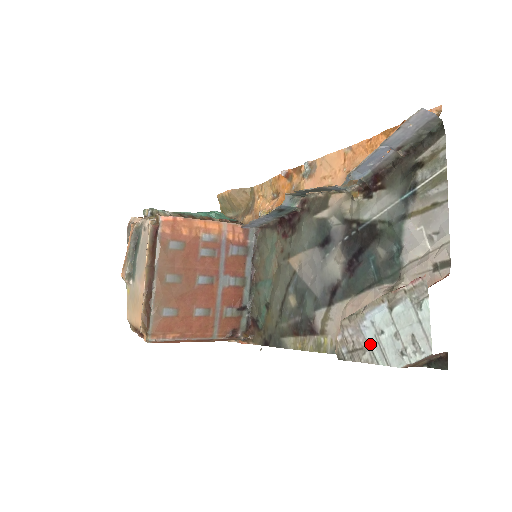
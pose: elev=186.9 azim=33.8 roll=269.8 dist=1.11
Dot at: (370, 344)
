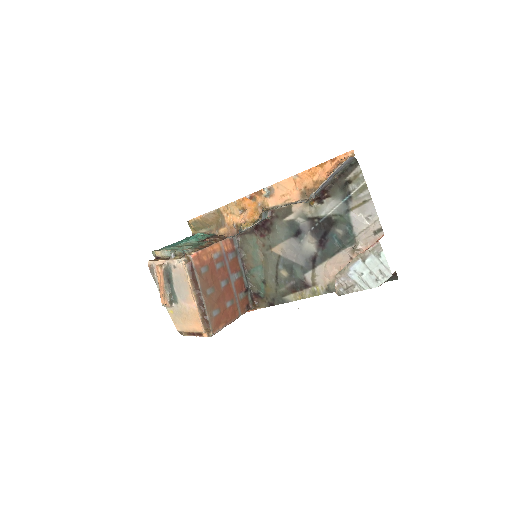
Dot at: (357, 282)
